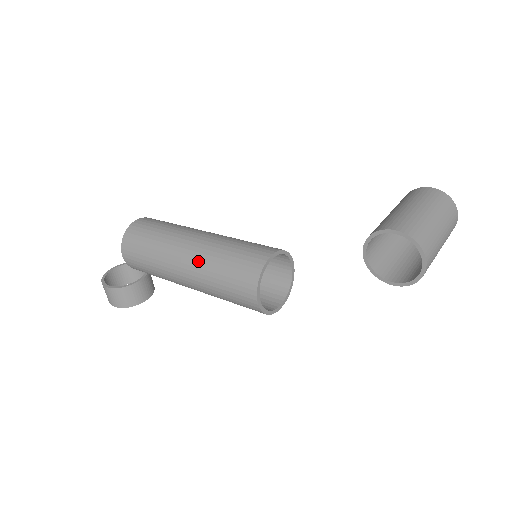
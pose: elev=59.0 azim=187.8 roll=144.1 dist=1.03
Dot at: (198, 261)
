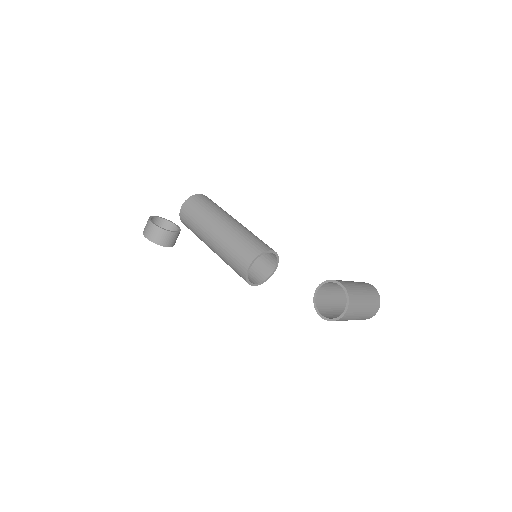
Dot at: (228, 231)
